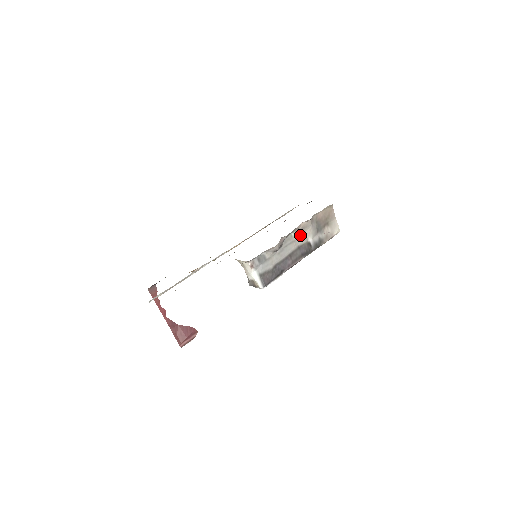
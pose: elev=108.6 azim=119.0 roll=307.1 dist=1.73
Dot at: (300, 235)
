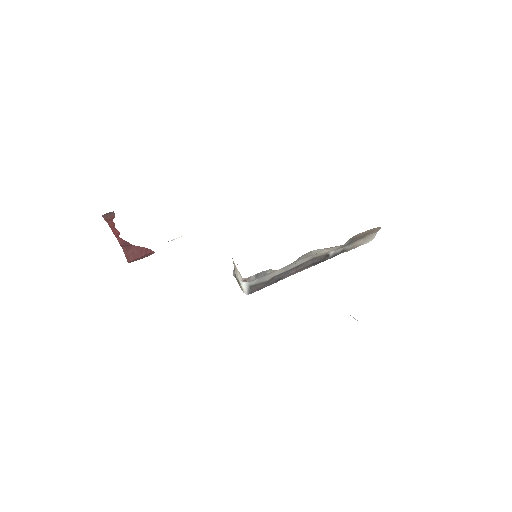
Dot at: (322, 250)
